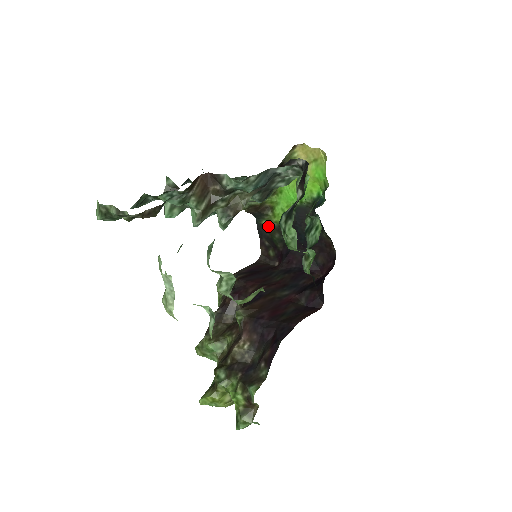
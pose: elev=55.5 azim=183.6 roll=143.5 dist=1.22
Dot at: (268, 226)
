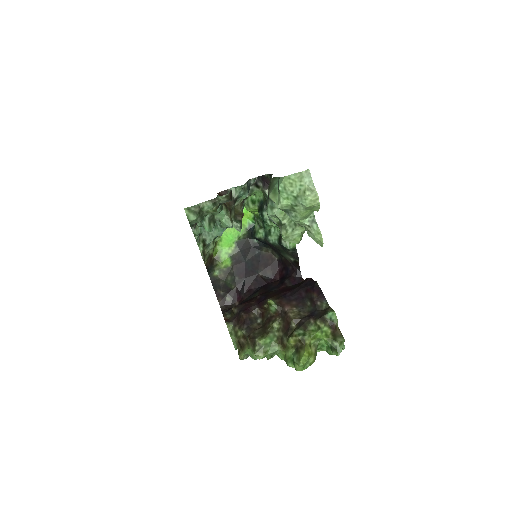
Dot at: (219, 275)
